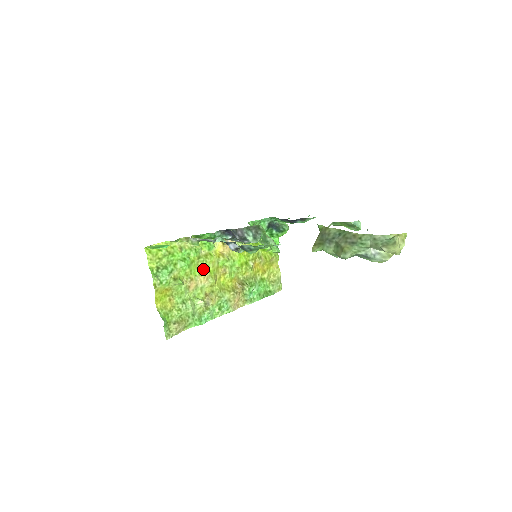
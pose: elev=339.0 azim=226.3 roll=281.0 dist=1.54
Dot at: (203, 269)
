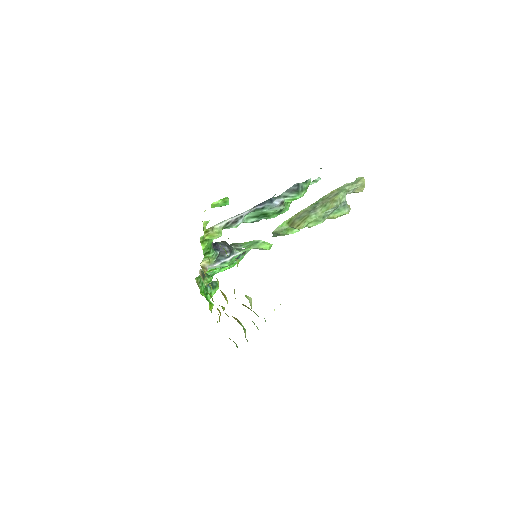
Dot at: occluded
